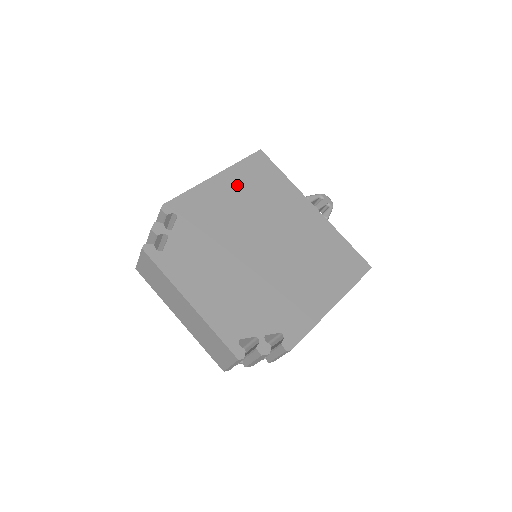
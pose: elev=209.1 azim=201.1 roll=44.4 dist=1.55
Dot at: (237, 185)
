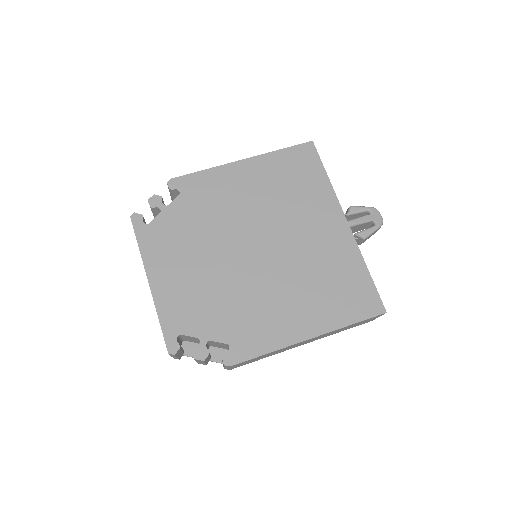
Dot at: (262, 175)
